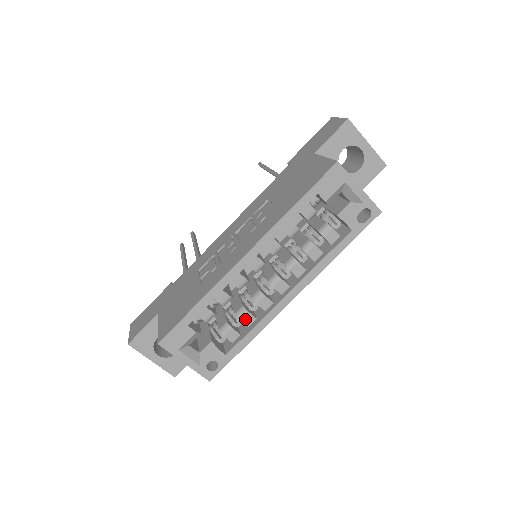
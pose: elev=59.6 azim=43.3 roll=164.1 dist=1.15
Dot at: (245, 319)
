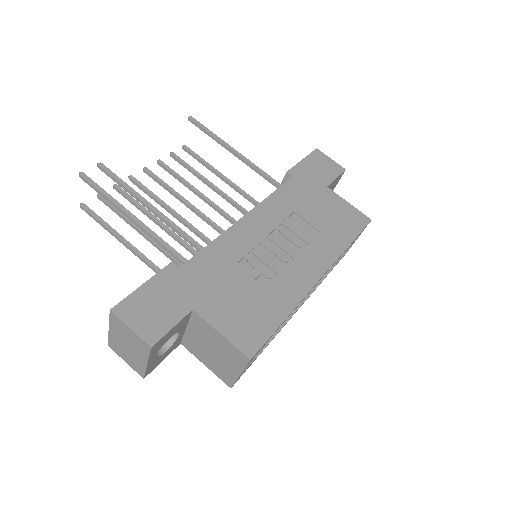
Dot at: occluded
